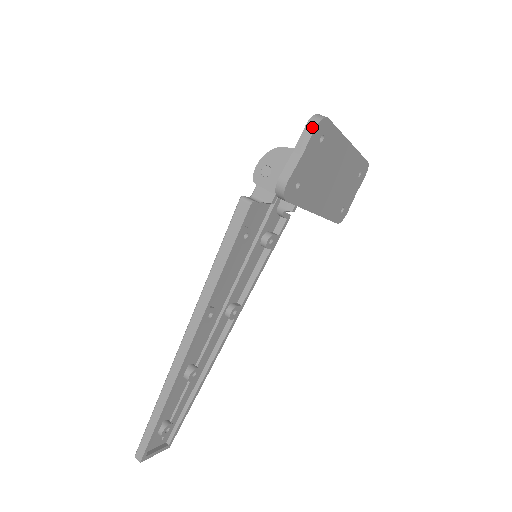
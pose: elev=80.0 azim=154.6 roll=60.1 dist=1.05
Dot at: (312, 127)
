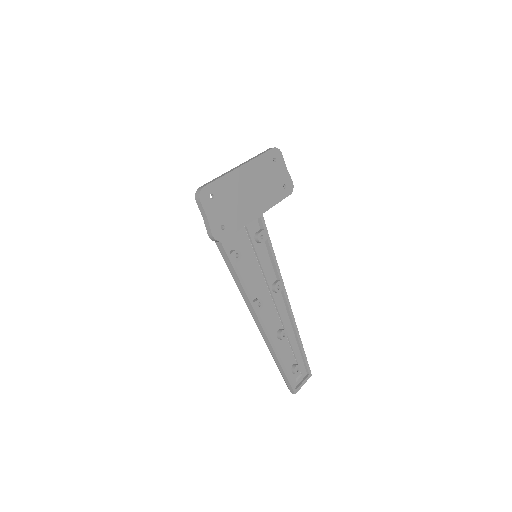
Dot at: (199, 201)
